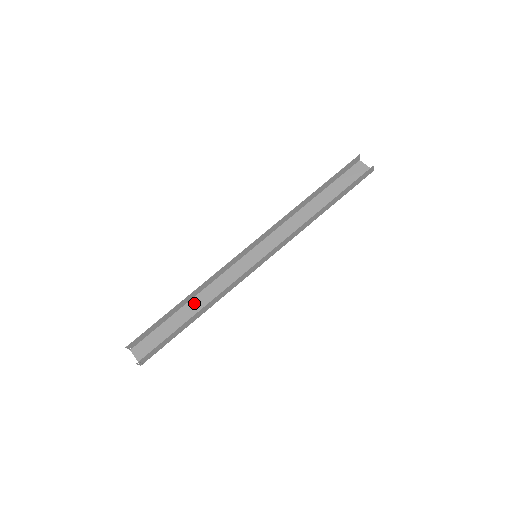
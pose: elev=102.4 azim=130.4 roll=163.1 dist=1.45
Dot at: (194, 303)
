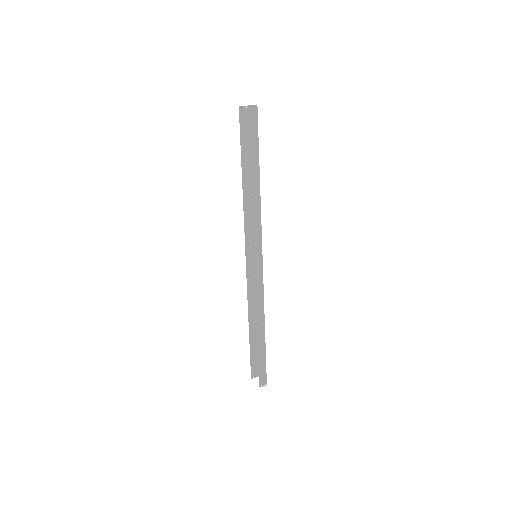
Dot at: occluded
